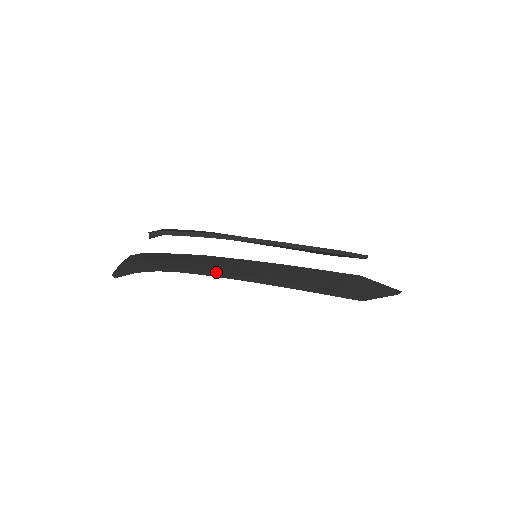
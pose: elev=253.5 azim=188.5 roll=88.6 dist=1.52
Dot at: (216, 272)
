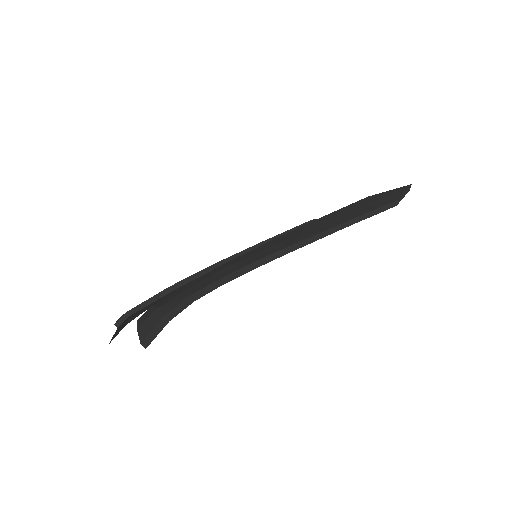
Dot at: (257, 260)
